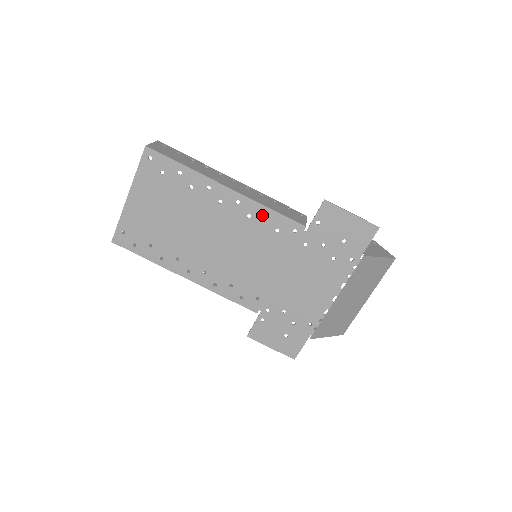
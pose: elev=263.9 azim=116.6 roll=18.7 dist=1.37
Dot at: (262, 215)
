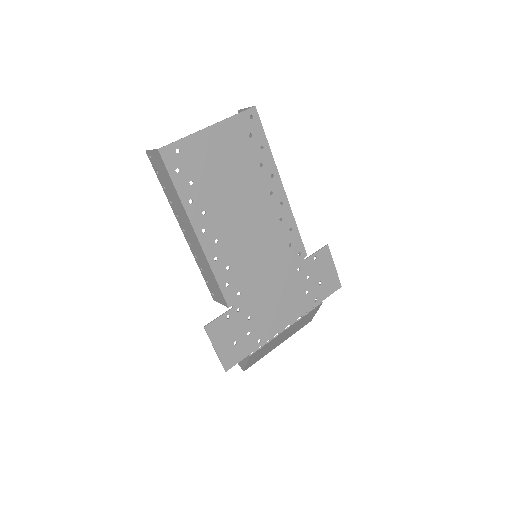
Dot at: (289, 226)
